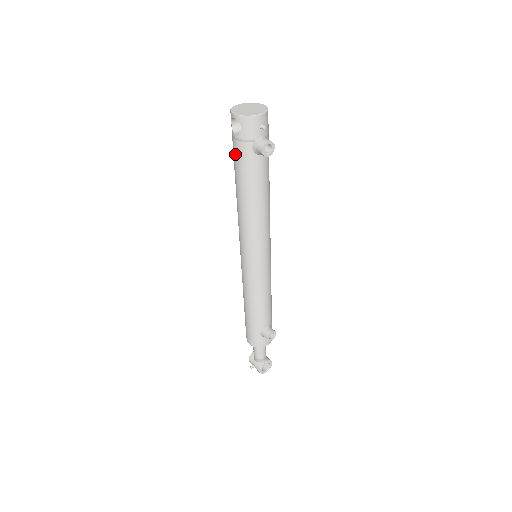
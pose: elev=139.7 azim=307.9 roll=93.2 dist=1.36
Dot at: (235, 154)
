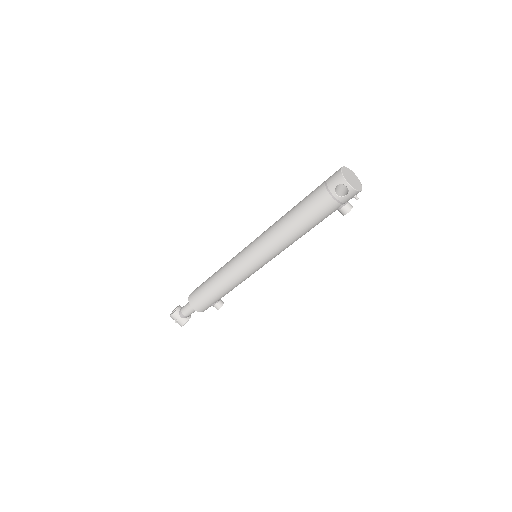
Dot at: (322, 204)
